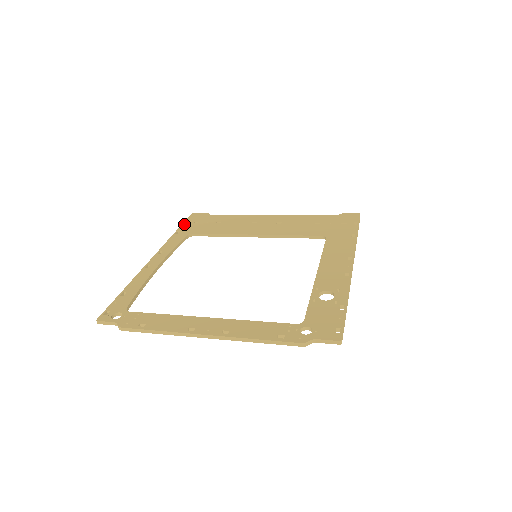
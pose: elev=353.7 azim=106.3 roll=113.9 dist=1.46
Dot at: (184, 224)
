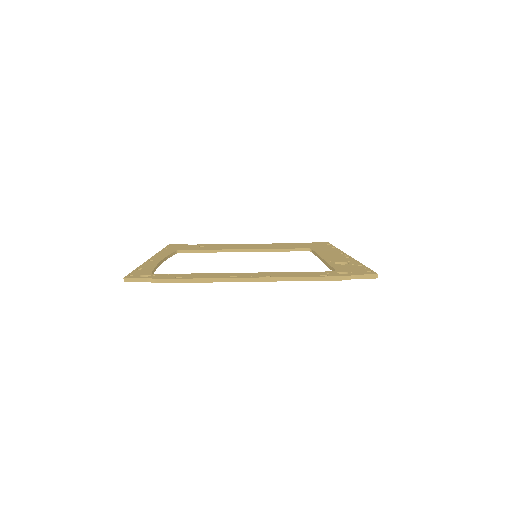
Dot at: (167, 247)
